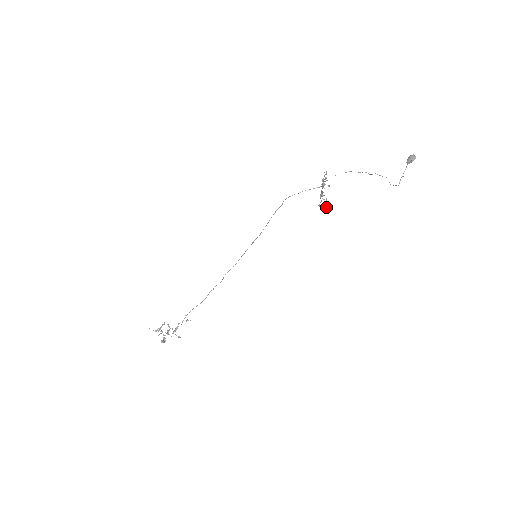
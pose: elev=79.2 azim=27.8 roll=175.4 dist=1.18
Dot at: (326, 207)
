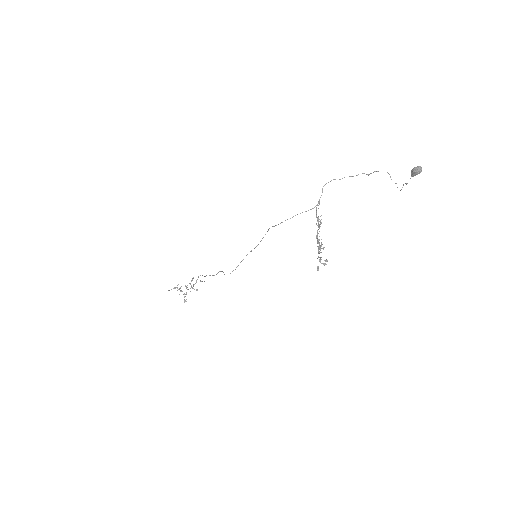
Dot at: (324, 264)
